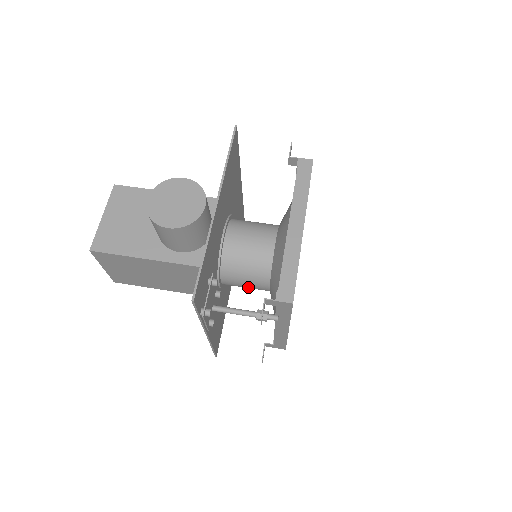
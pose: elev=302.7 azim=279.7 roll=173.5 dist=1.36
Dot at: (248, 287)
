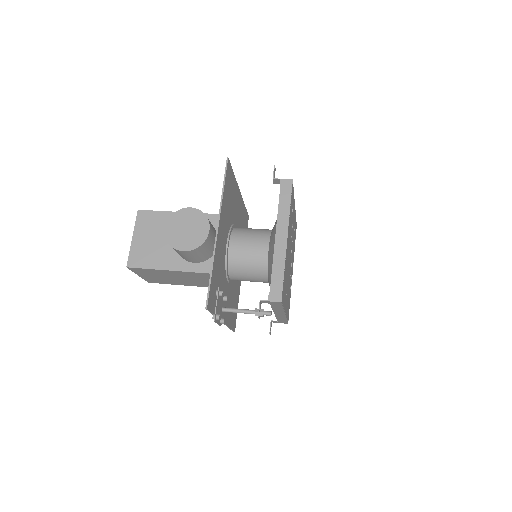
Dot at: (252, 281)
